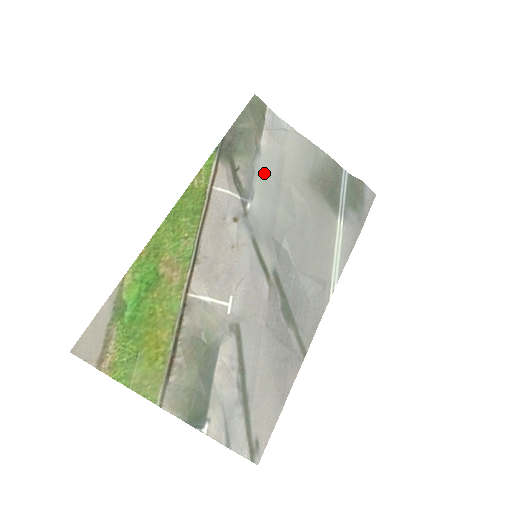
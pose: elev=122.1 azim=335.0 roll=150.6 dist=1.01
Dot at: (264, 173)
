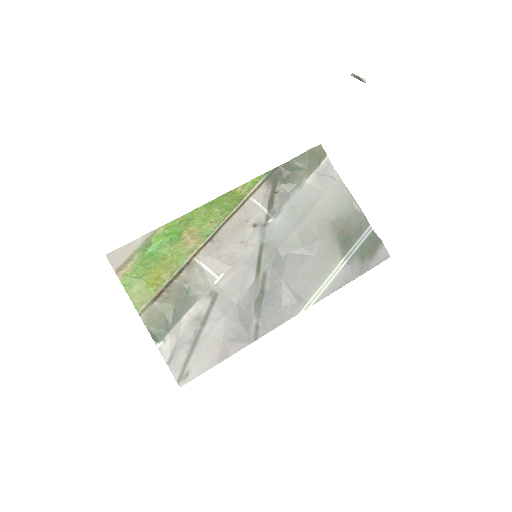
Dot at: (297, 203)
